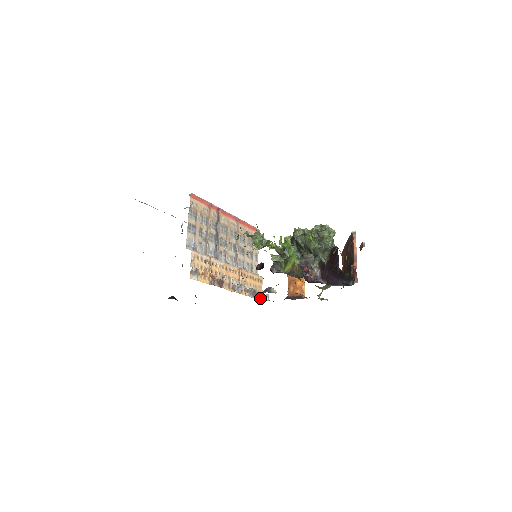
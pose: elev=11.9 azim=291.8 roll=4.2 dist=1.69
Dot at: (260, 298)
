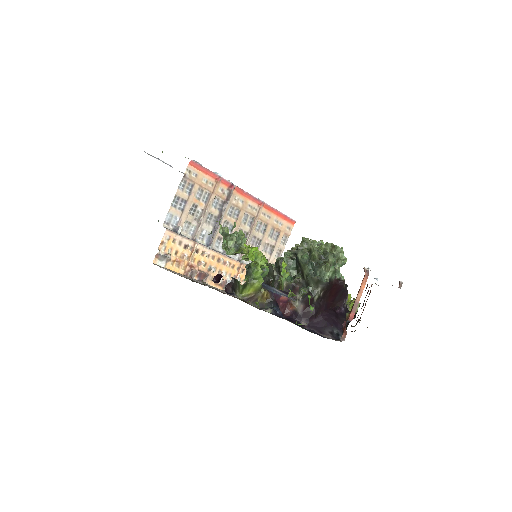
Dot at: occluded
